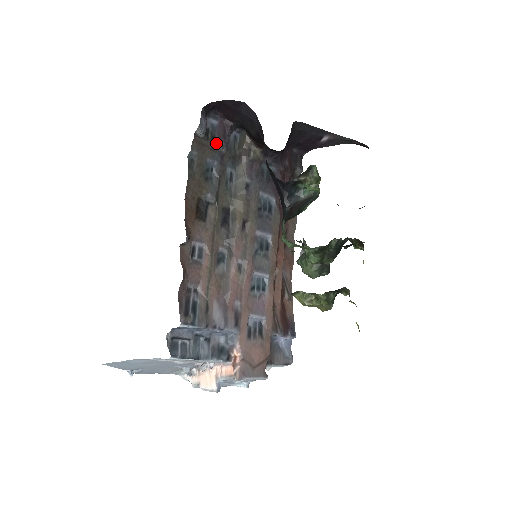
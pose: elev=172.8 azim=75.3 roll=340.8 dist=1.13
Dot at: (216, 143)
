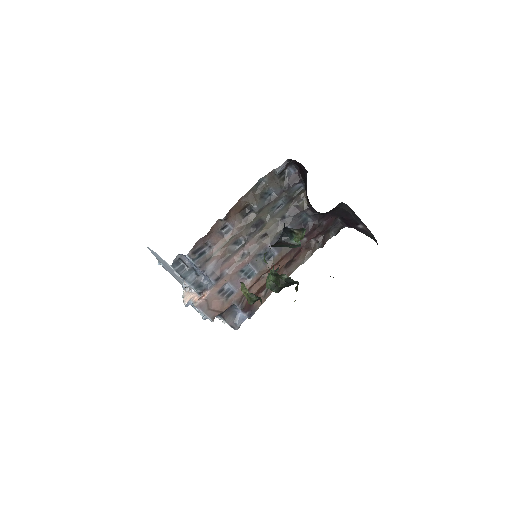
Dot at: (284, 183)
